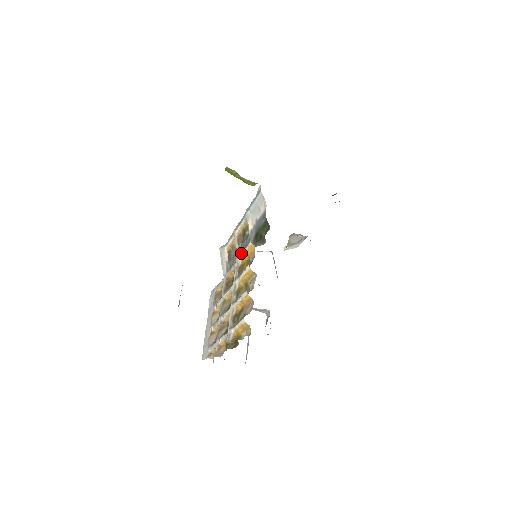
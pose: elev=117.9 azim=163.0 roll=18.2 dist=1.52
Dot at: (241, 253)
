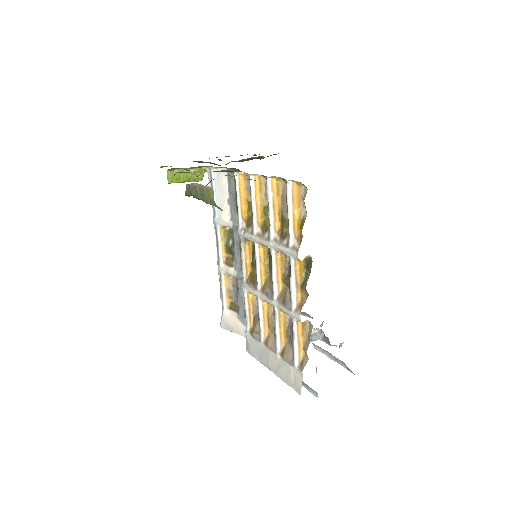
Dot at: (241, 266)
